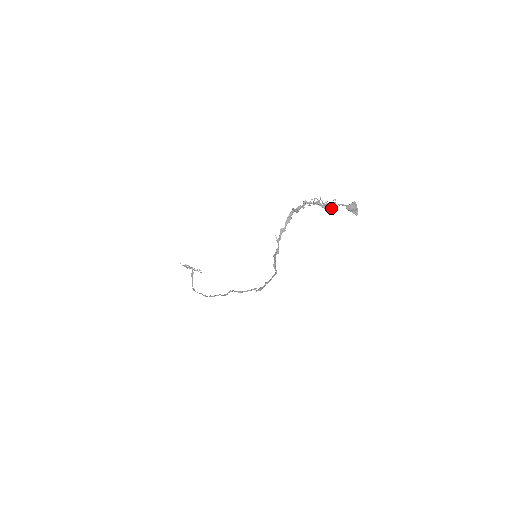
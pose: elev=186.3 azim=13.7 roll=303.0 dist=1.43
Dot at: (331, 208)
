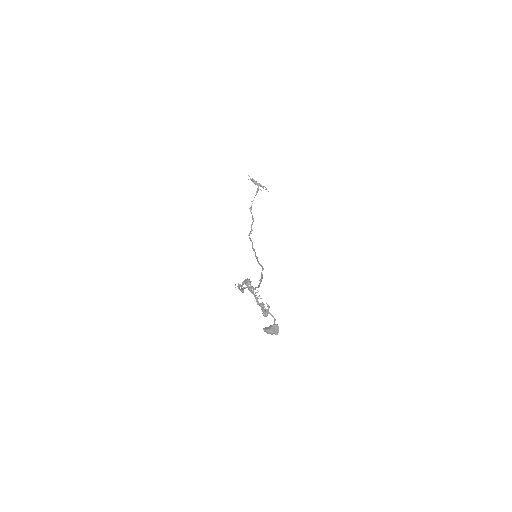
Dot at: (263, 312)
